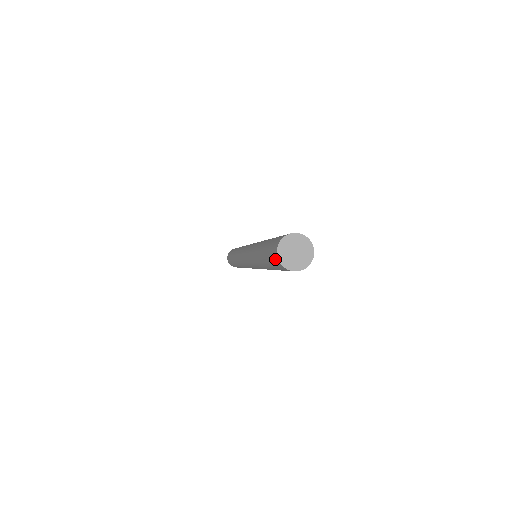
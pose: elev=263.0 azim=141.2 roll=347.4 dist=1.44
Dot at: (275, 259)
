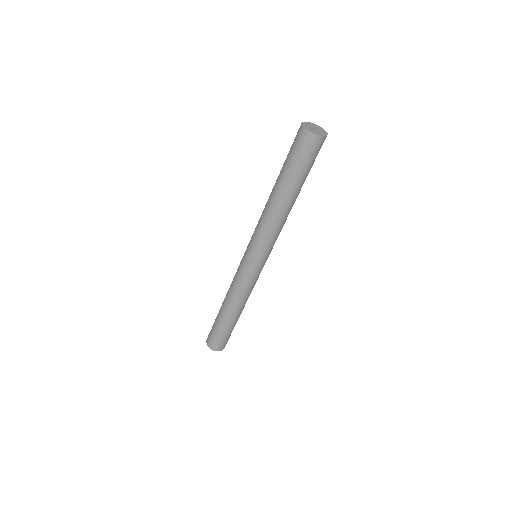
Dot at: (304, 139)
